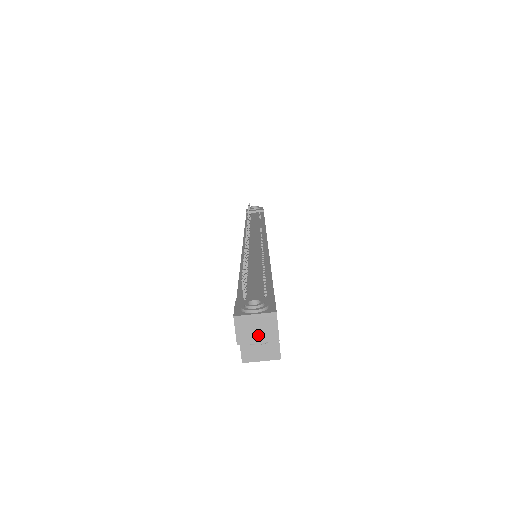
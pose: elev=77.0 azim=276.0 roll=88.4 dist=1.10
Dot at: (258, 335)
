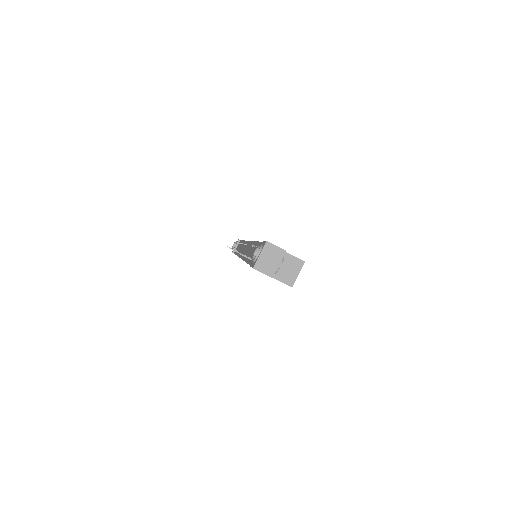
Dot at: (274, 261)
